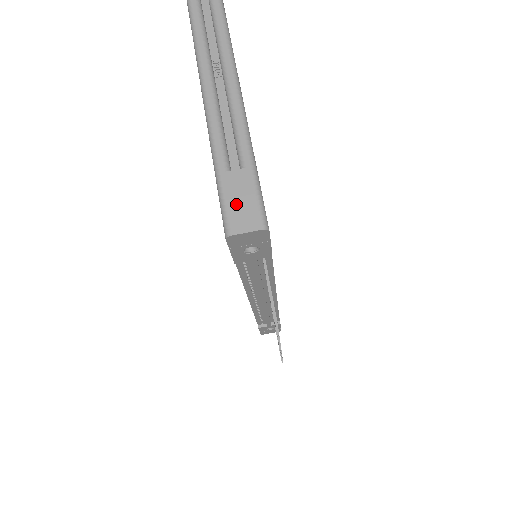
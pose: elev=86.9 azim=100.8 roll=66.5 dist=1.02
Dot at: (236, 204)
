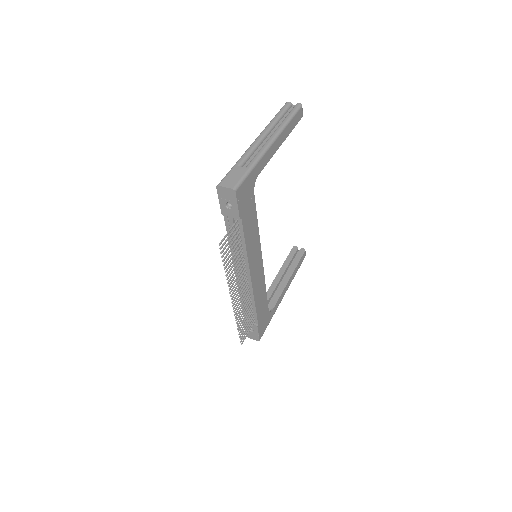
Dot at: (231, 177)
